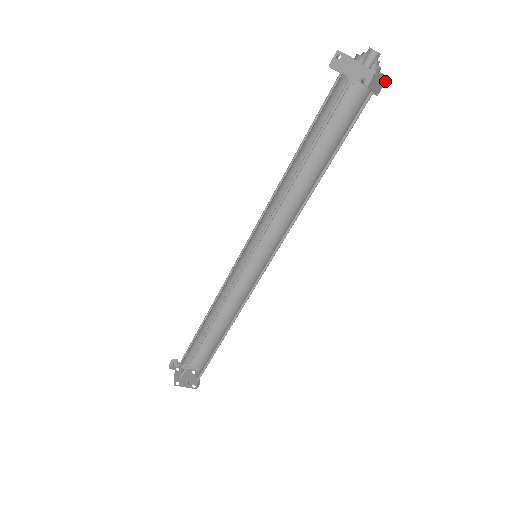
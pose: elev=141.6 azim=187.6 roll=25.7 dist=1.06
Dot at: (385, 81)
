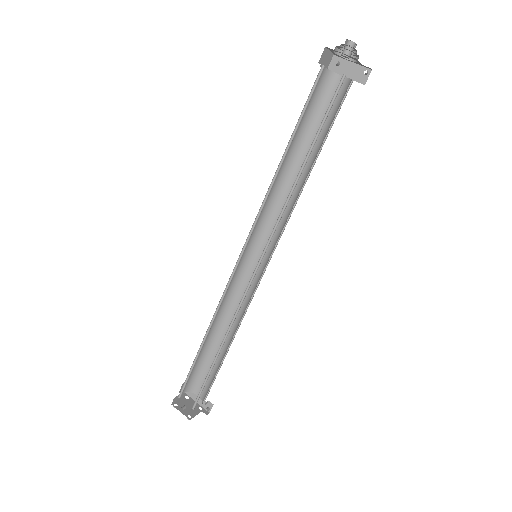
Dot at: occluded
